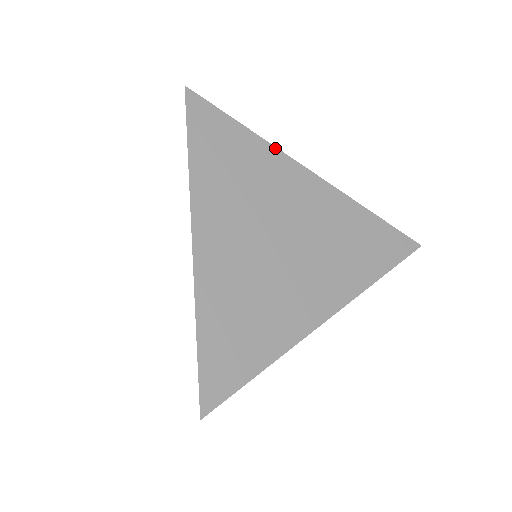
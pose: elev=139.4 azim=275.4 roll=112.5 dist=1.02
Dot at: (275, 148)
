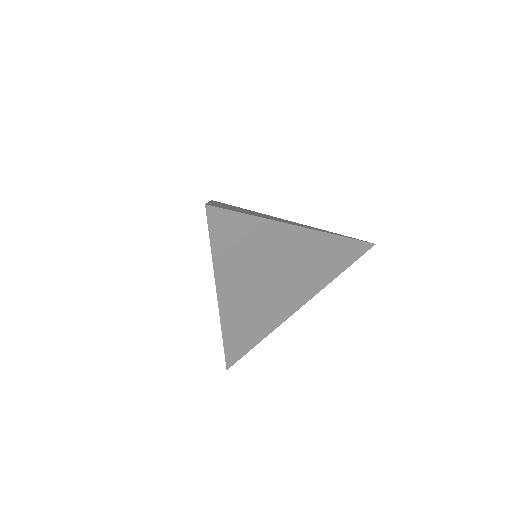
Dot at: (276, 222)
